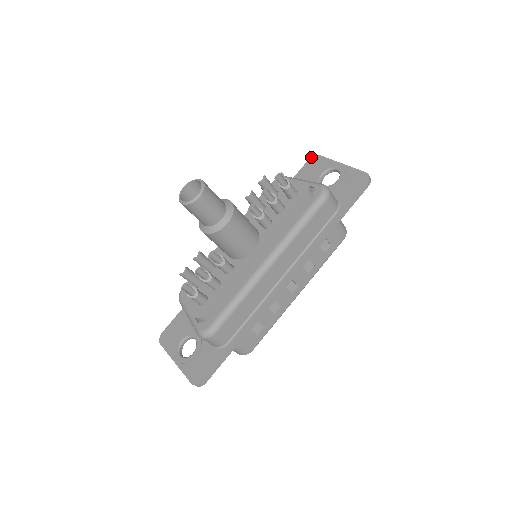
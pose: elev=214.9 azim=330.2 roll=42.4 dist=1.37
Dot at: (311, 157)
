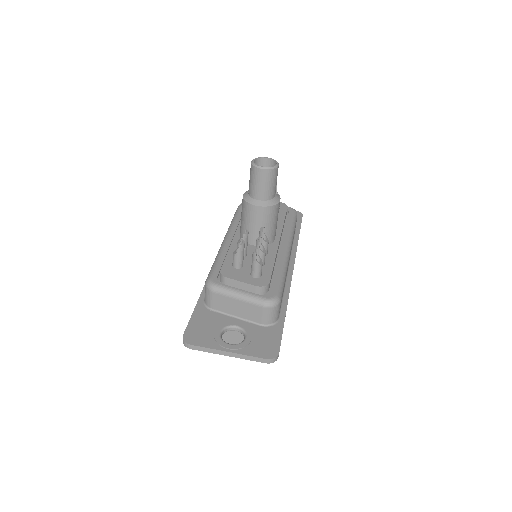
Dot at: (240, 204)
